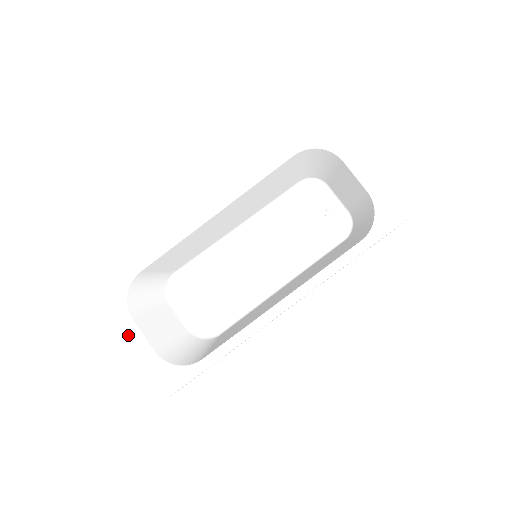
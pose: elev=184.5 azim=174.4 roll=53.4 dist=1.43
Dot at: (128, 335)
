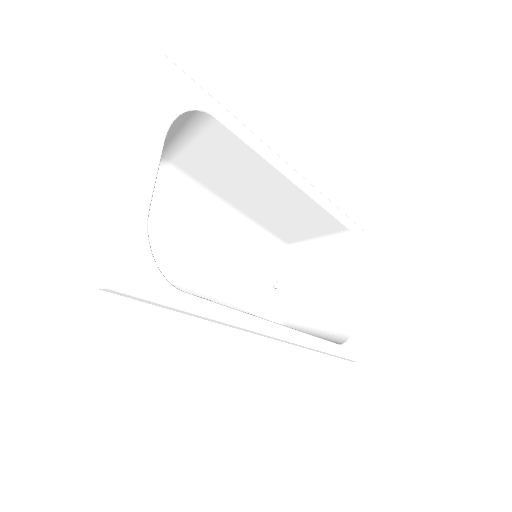
Dot at: (145, 146)
